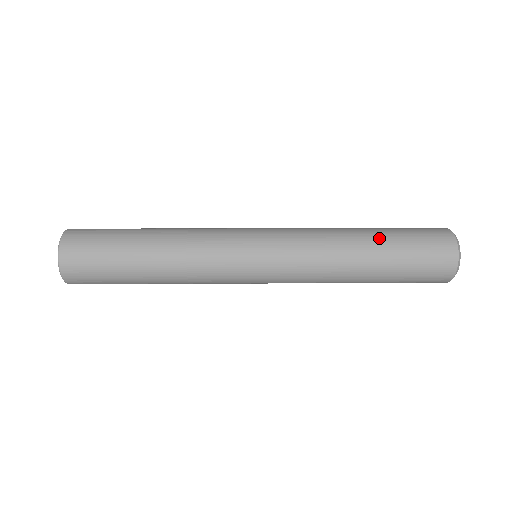
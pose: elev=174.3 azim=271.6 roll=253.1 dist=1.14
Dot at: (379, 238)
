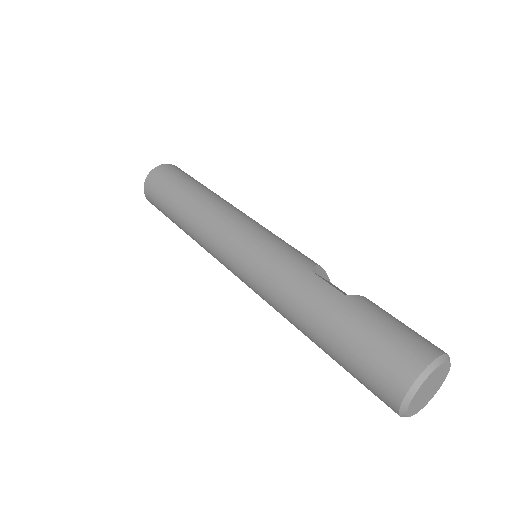
Dot at: (323, 334)
